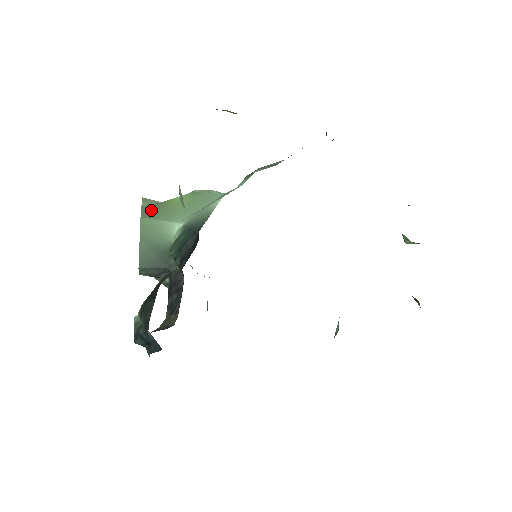
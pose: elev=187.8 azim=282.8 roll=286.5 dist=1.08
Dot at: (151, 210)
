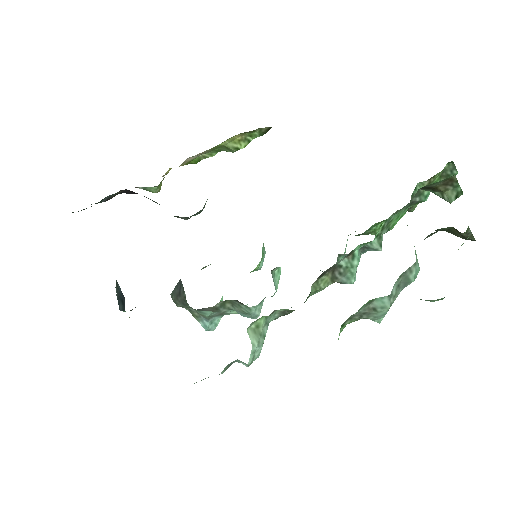
Dot at: occluded
